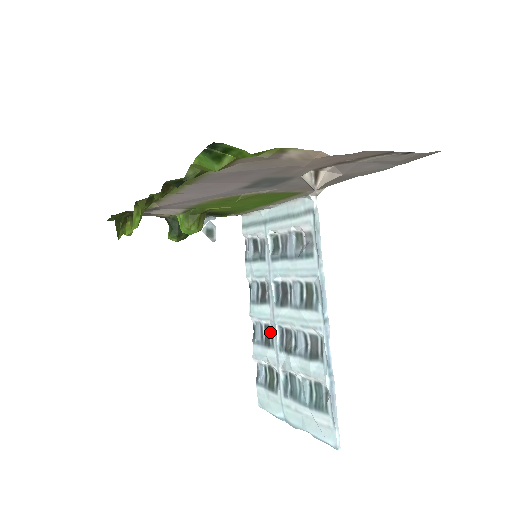
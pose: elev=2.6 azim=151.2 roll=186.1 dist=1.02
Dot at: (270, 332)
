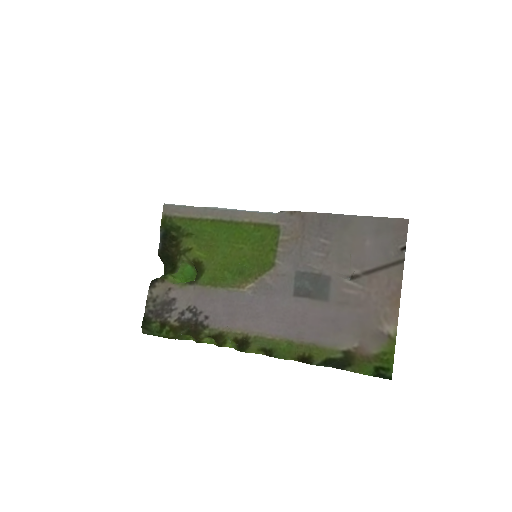
Dot at: occluded
